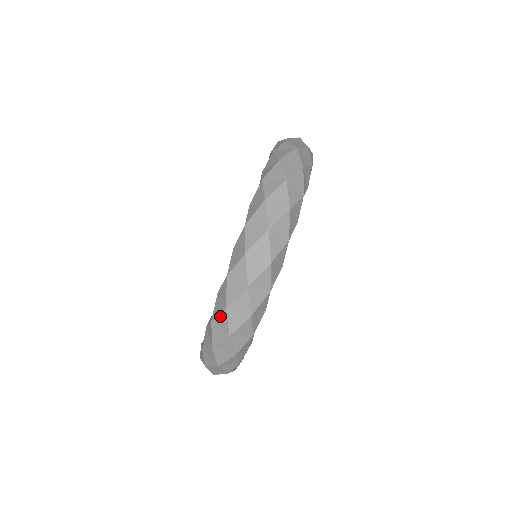
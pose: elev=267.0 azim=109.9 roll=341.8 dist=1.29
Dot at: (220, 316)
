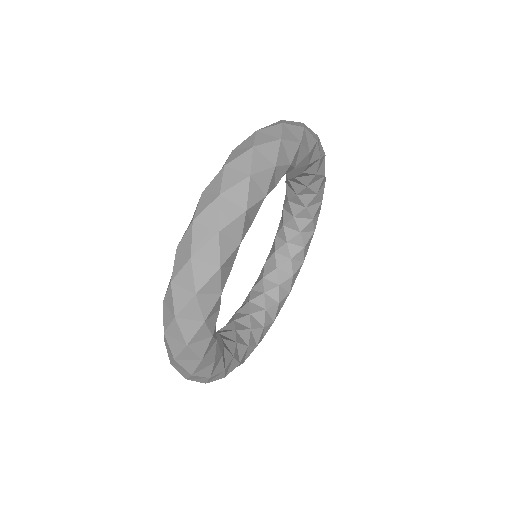
Dot at: (246, 140)
